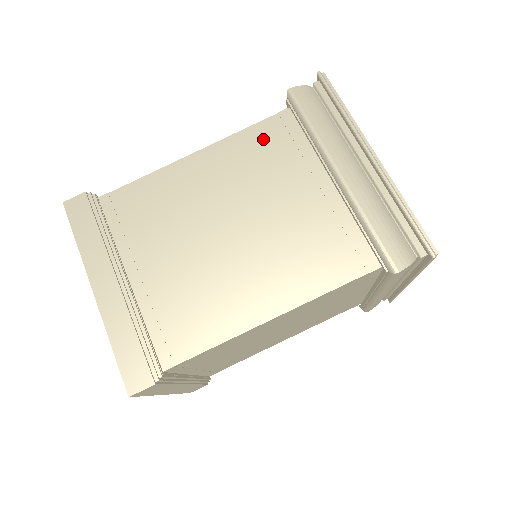
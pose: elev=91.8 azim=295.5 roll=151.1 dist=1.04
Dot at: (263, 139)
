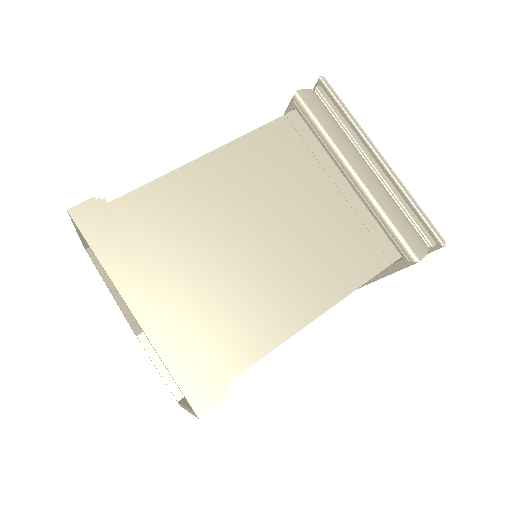
Dot at: (276, 140)
